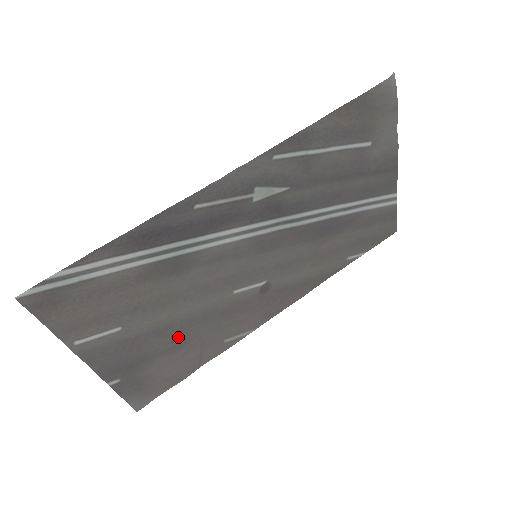
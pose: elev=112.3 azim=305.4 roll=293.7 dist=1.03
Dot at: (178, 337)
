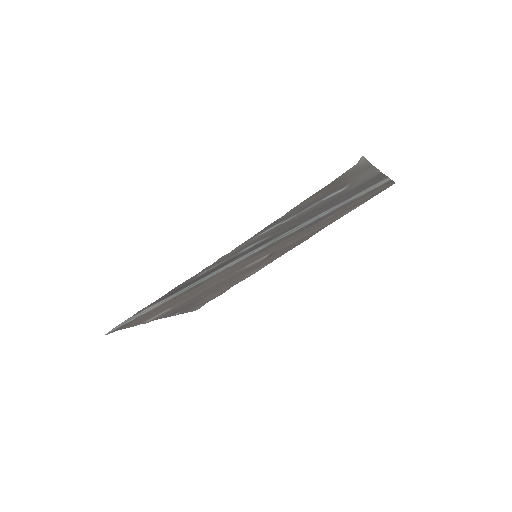
Dot at: (211, 291)
